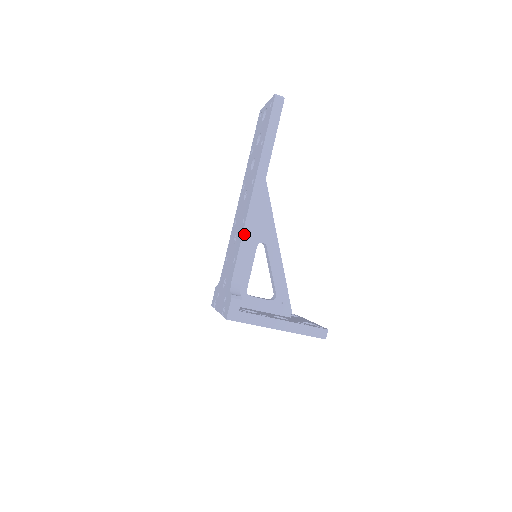
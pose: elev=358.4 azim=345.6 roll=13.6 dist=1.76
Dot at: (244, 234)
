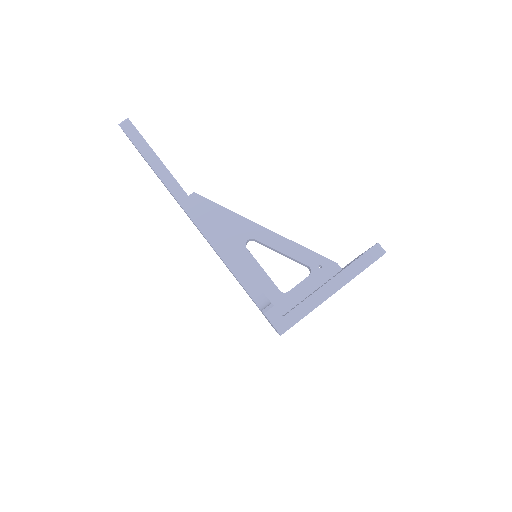
Dot at: (219, 252)
